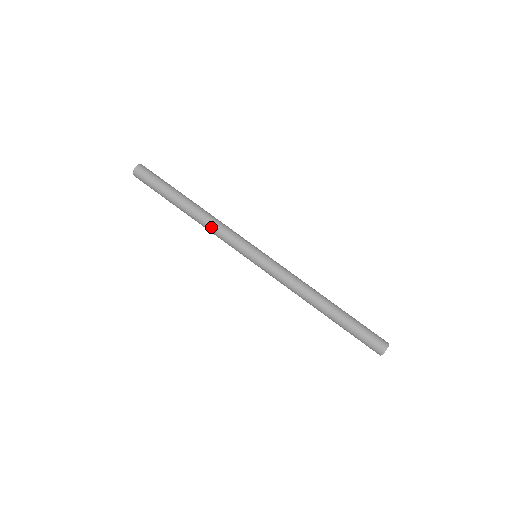
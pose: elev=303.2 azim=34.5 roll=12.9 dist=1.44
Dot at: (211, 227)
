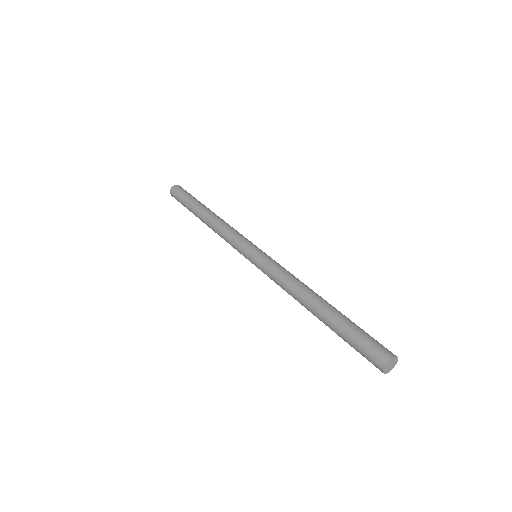
Dot at: (220, 226)
